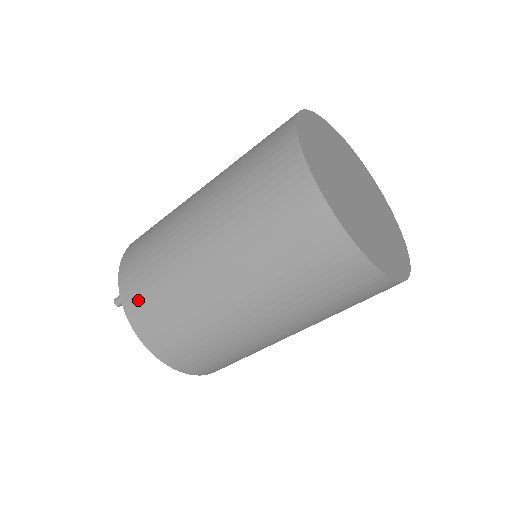
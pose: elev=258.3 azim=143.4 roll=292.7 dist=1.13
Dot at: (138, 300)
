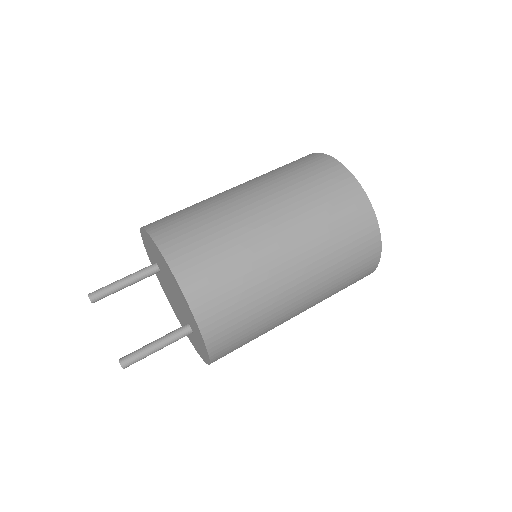
Dot at: (174, 231)
